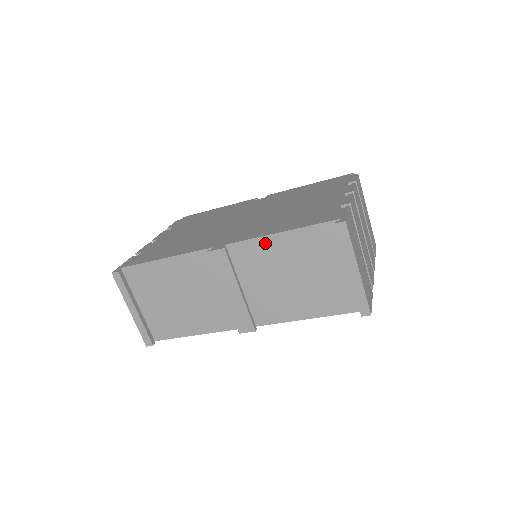
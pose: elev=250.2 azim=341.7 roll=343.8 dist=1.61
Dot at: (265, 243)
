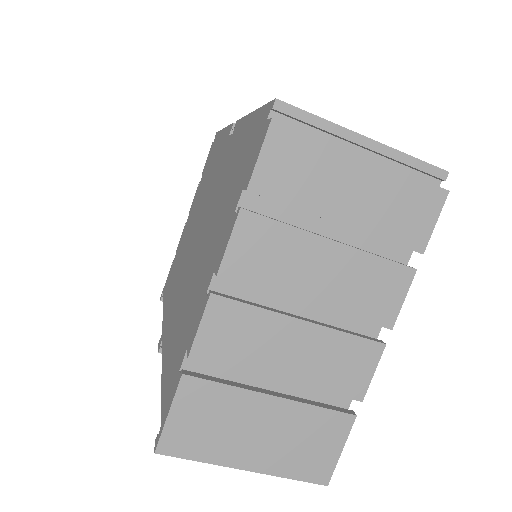
Dot at: occluded
